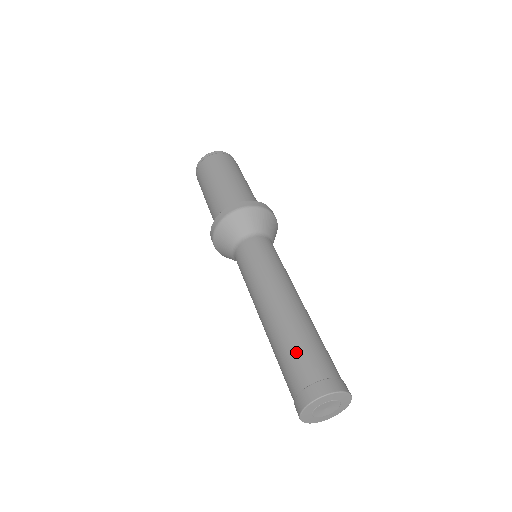
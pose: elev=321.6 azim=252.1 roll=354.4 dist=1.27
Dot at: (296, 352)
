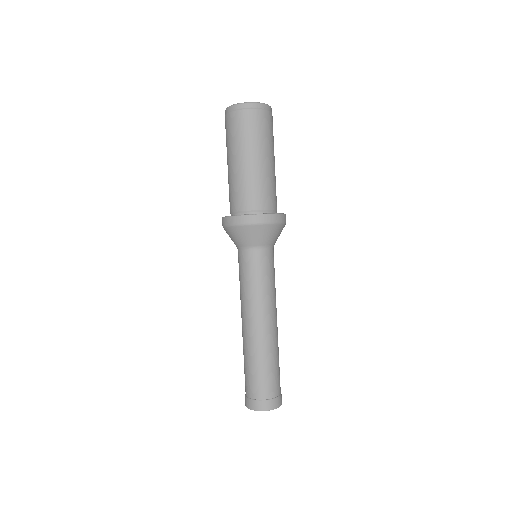
Dot at: (255, 374)
